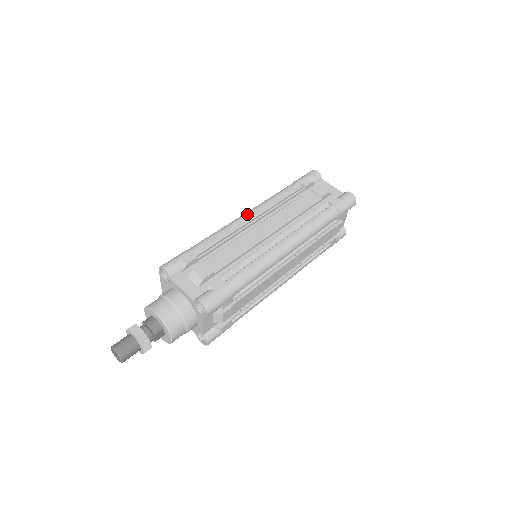
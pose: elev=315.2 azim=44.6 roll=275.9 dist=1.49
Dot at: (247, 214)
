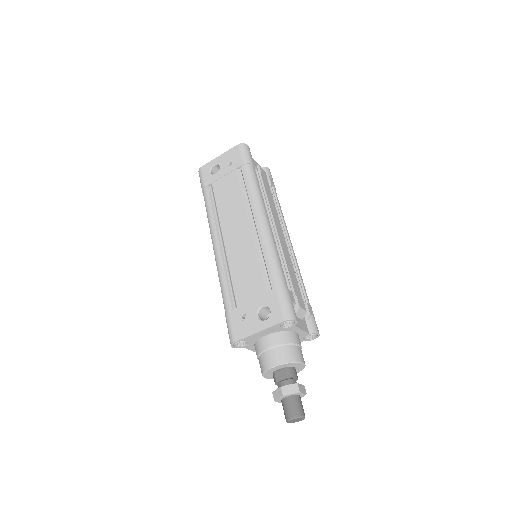
Dot at: (268, 222)
